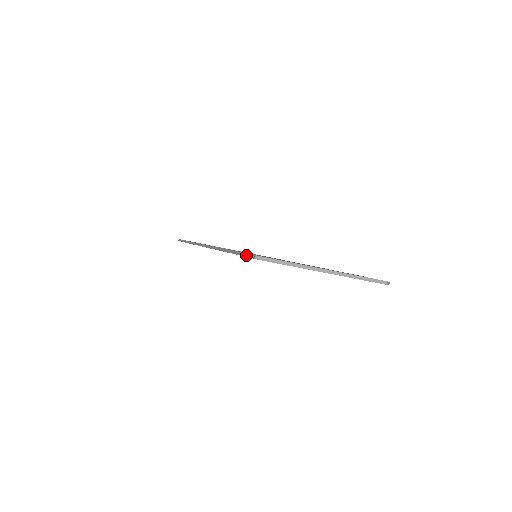
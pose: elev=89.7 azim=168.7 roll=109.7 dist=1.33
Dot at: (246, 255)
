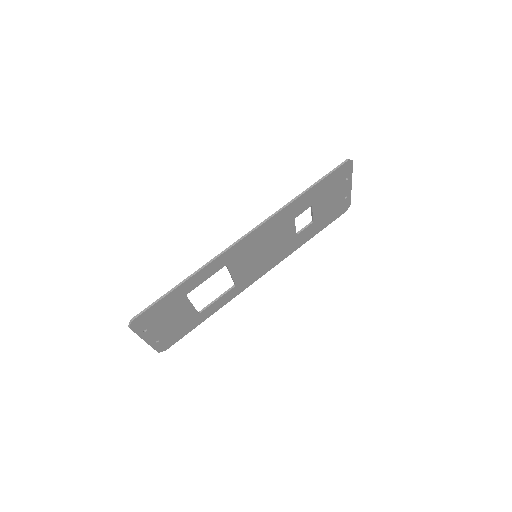
Dot at: (336, 168)
